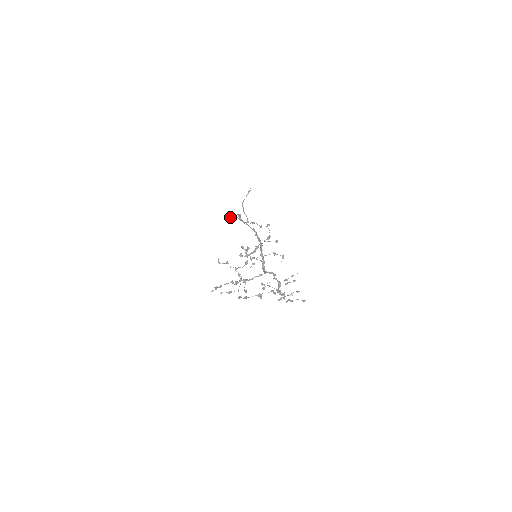
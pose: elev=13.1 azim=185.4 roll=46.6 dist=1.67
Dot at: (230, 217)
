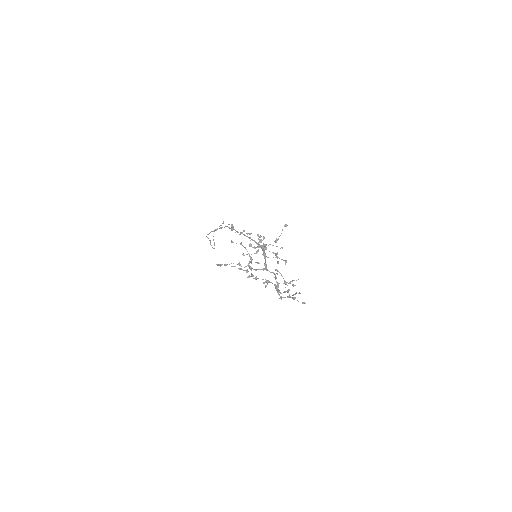
Dot at: (207, 234)
